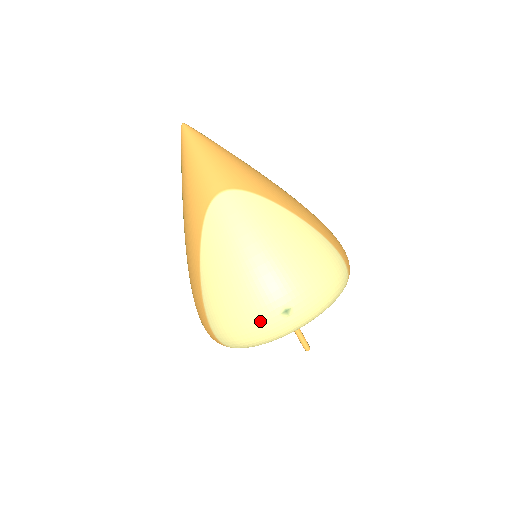
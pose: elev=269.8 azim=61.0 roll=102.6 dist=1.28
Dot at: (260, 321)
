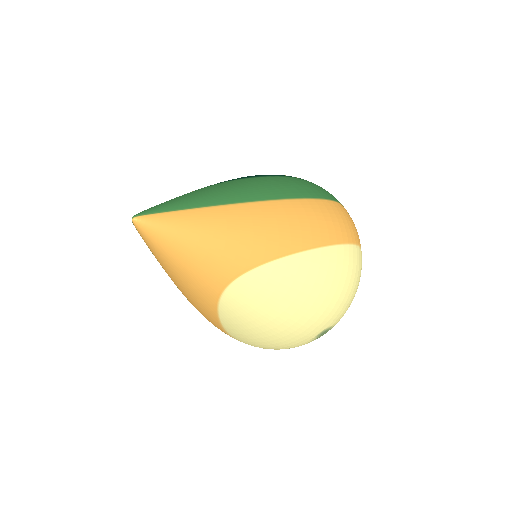
Dot at: (300, 345)
